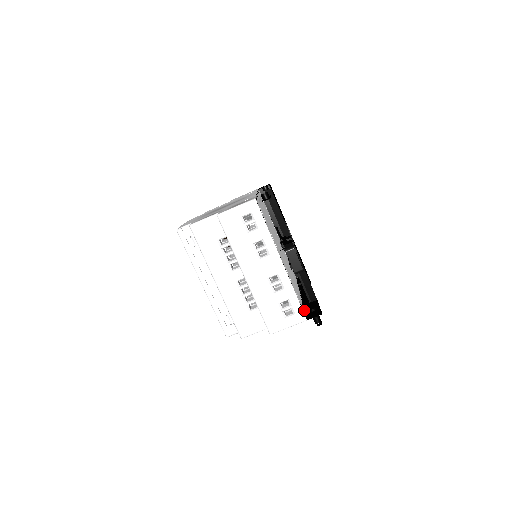
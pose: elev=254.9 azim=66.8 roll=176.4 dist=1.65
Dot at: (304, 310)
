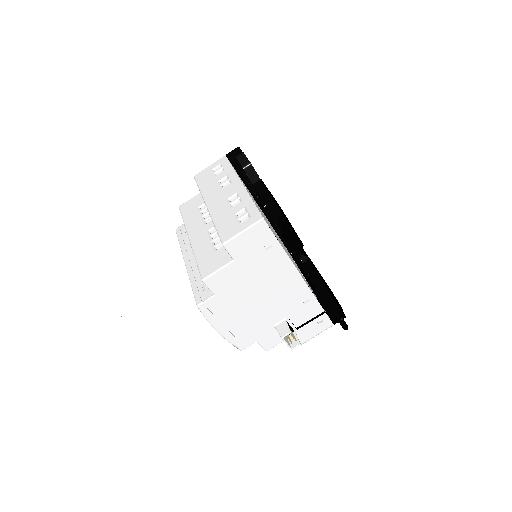
Dot at: (276, 238)
